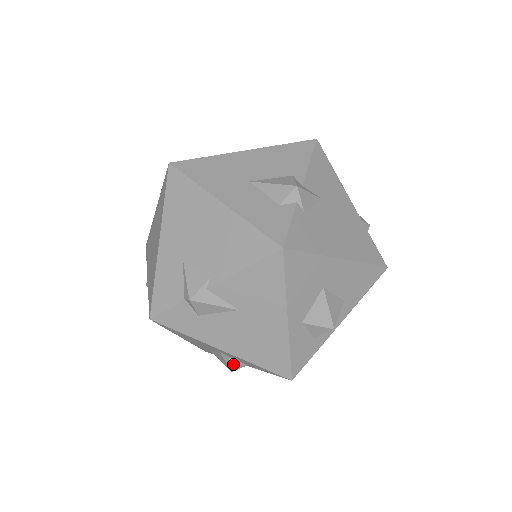
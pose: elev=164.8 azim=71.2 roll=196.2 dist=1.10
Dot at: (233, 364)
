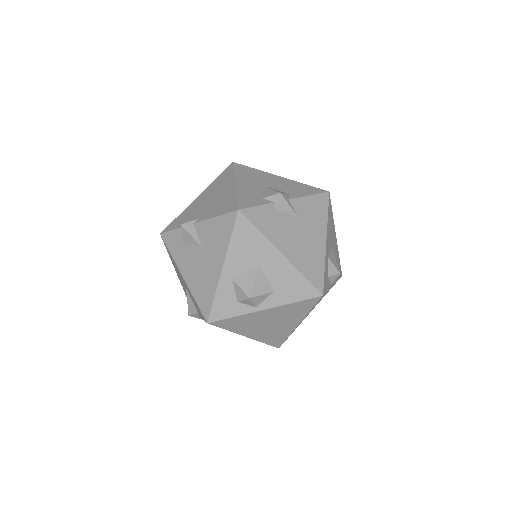
Dot at: (191, 307)
